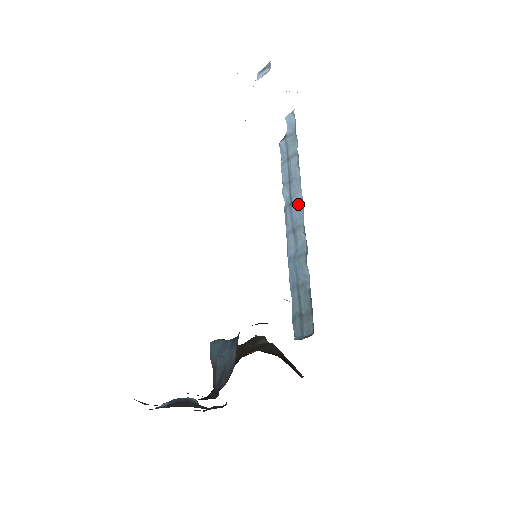
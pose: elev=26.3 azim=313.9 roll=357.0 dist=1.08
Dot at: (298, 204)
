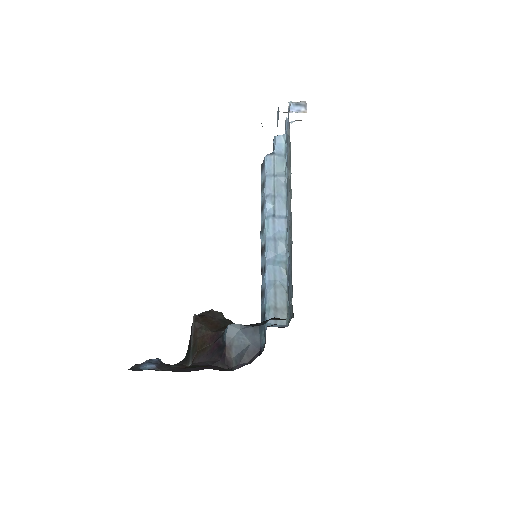
Dot at: (282, 219)
